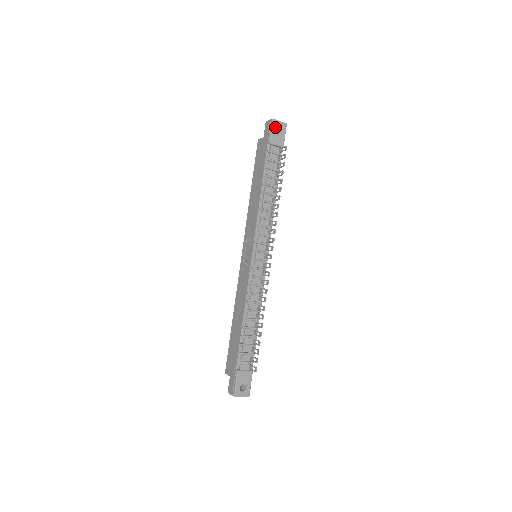
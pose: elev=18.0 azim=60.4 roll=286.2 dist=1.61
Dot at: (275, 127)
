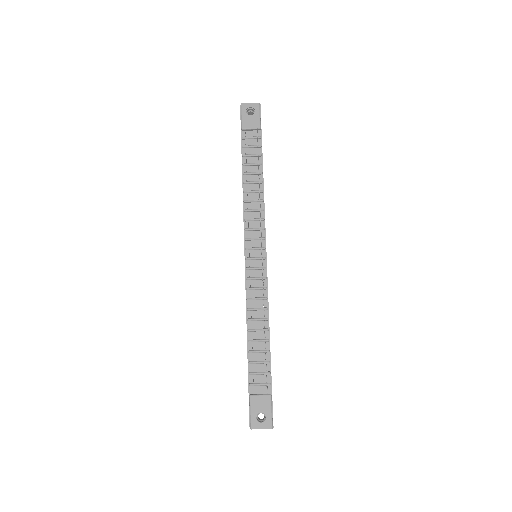
Dot at: (245, 111)
